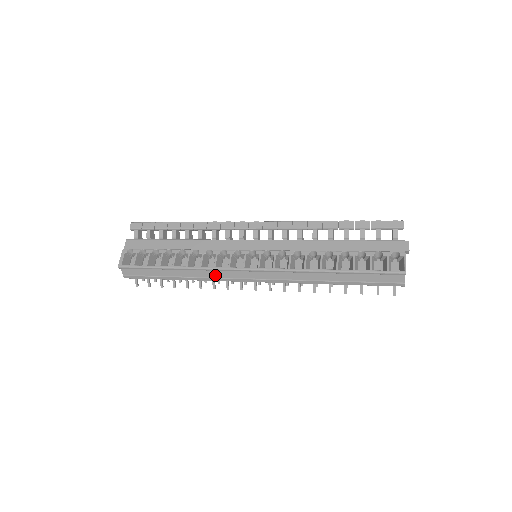
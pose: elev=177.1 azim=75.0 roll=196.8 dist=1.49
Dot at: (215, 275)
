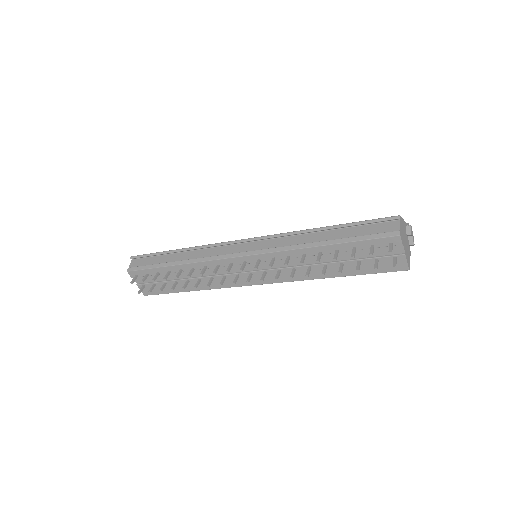
Dot at: (210, 254)
